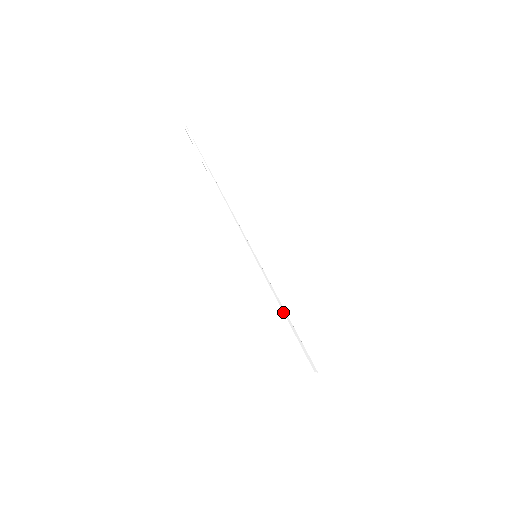
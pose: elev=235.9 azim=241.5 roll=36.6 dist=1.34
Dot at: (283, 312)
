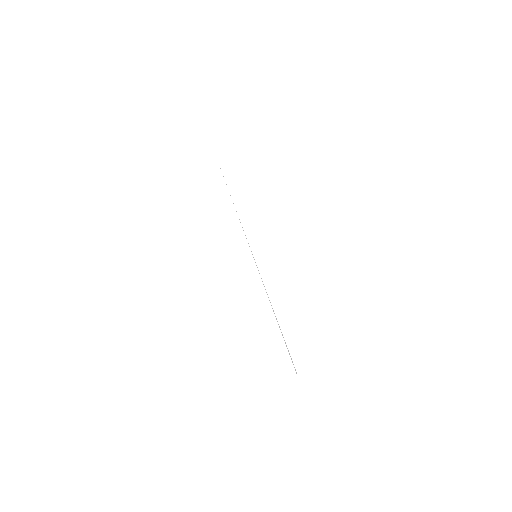
Dot at: (272, 308)
